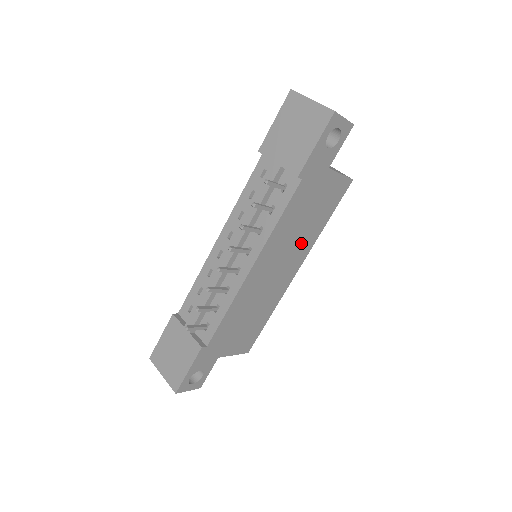
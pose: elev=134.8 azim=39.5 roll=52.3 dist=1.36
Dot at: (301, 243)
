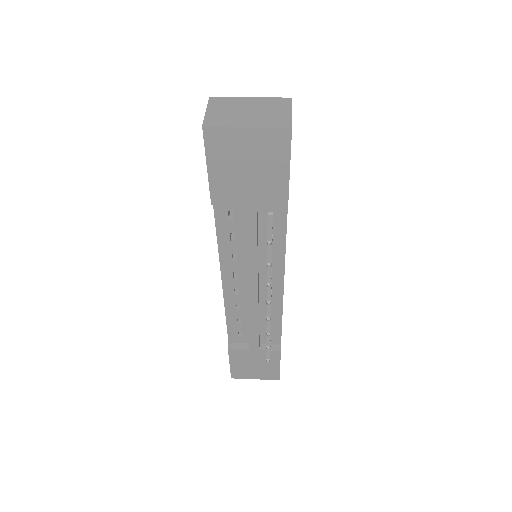
Dot at: occluded
